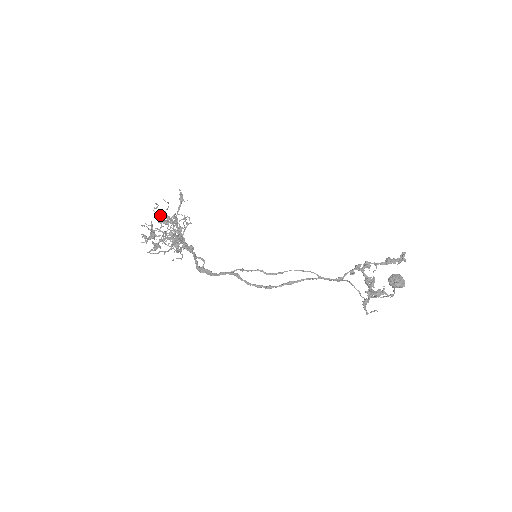
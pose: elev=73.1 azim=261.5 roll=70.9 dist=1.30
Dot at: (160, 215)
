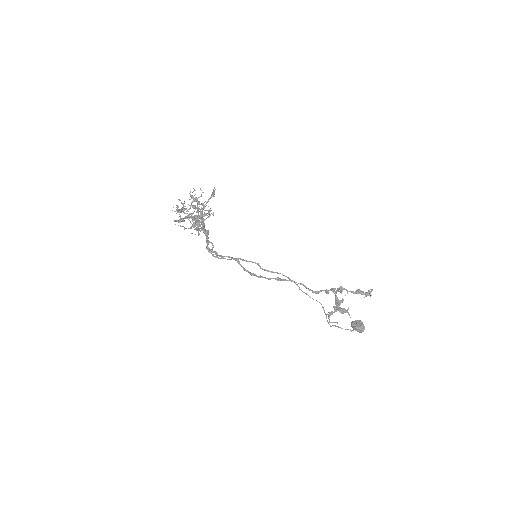
Dot at: (193, 198)
